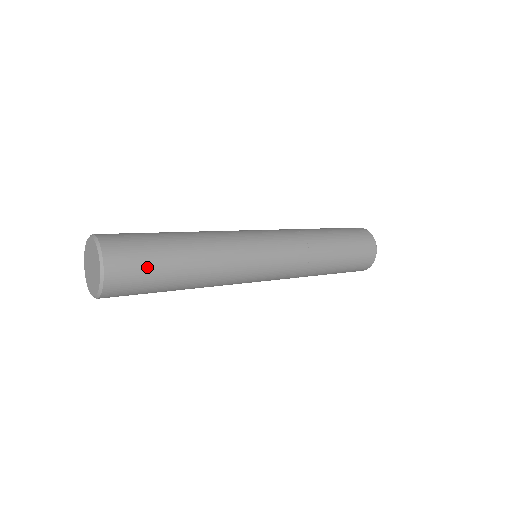
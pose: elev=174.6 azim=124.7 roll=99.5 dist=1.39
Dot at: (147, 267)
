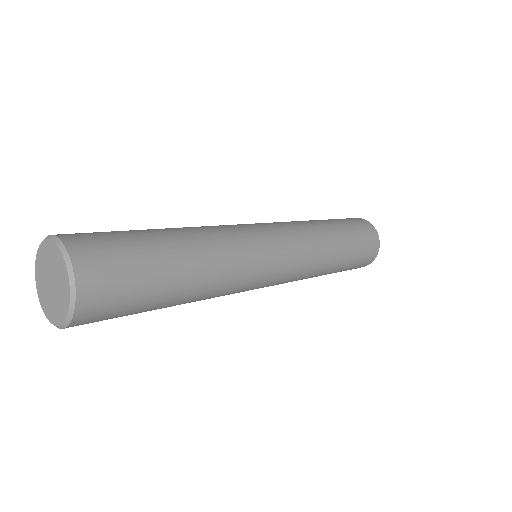
Dot at: (135, 280)
